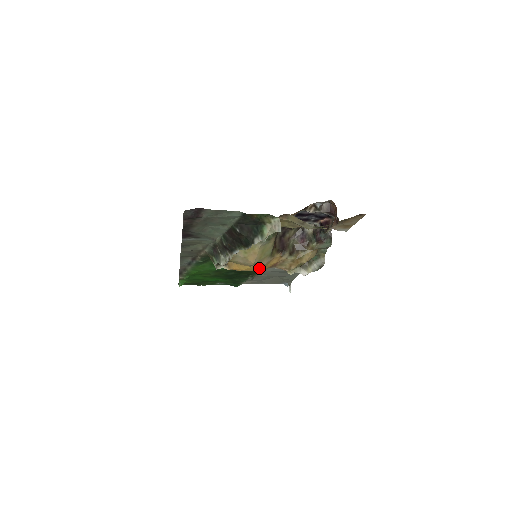
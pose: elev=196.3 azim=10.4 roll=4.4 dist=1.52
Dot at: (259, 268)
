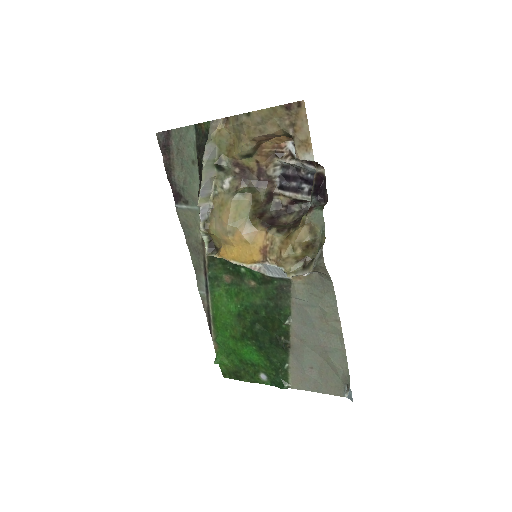
Dot at: (246, 254)
